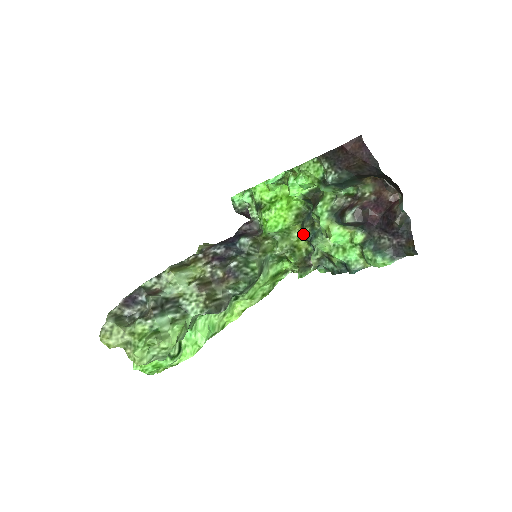
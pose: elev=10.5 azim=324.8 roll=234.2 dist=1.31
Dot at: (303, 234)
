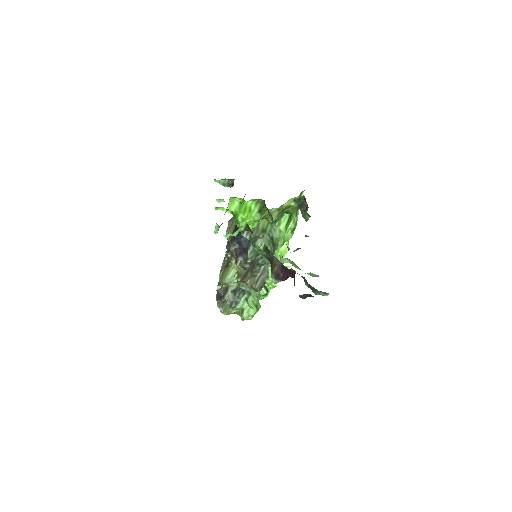
Dot at: occluded
